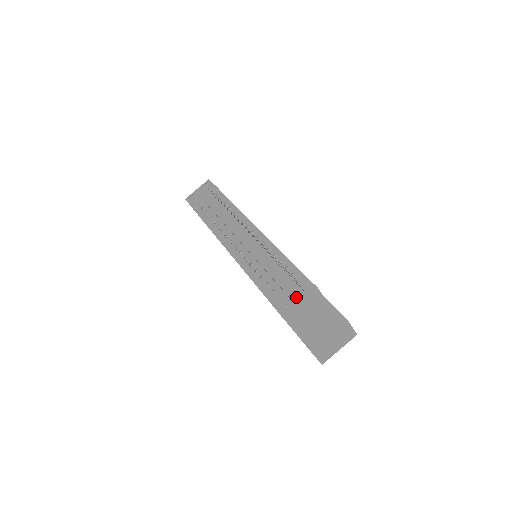
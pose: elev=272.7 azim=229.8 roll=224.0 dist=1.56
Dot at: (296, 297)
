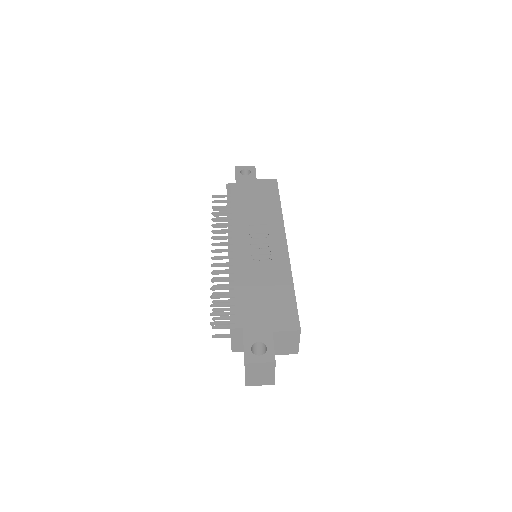
Dot at: occluded
